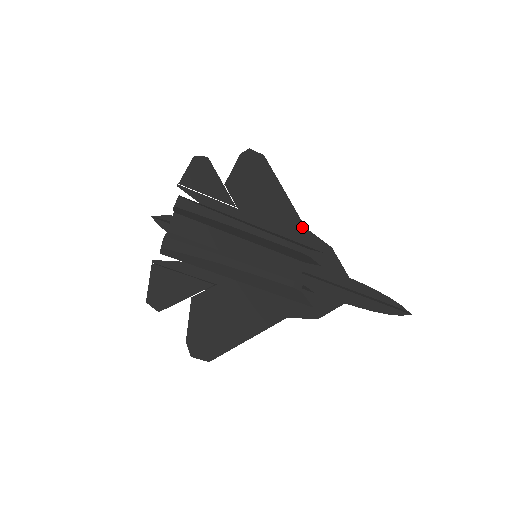
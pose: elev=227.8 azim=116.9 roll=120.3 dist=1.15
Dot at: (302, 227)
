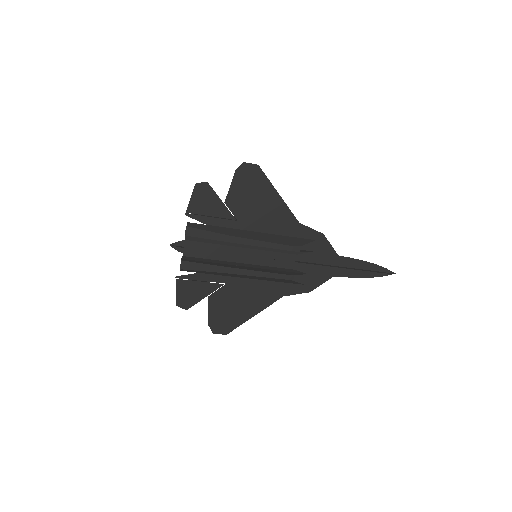
Dot at: (296, 223)
